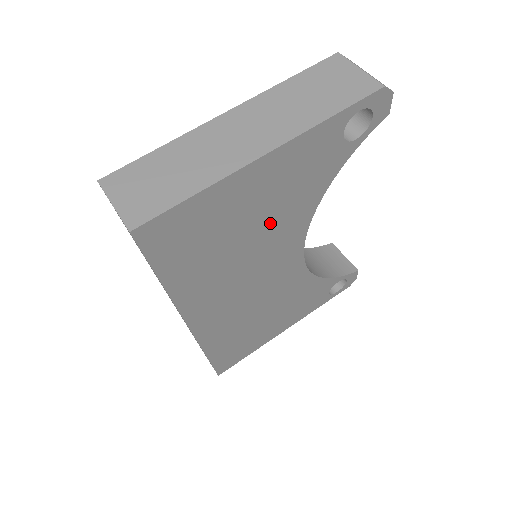
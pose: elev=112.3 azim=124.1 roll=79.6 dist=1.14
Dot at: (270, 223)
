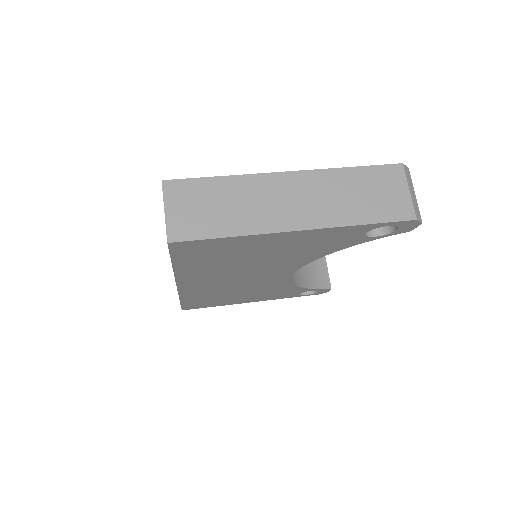
Dot at: (277, 258)
